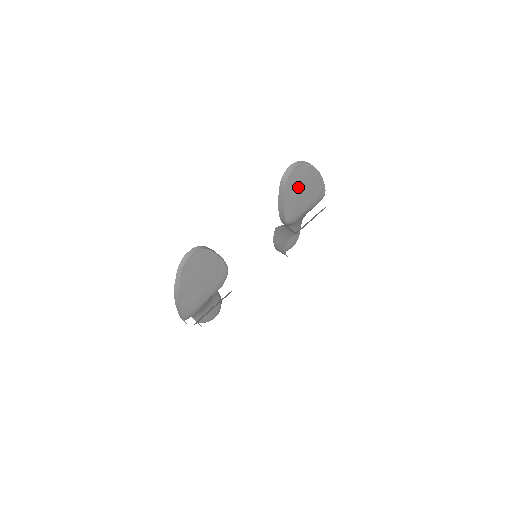
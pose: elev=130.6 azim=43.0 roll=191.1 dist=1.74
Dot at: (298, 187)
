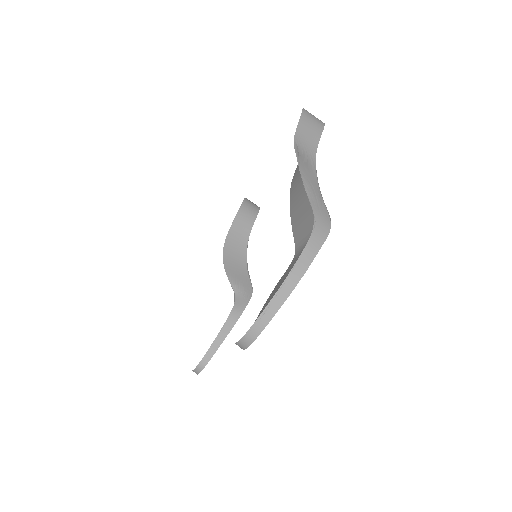
Dot at: occluded
